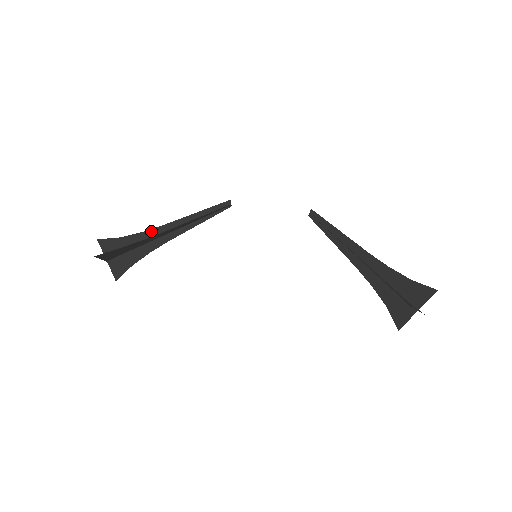
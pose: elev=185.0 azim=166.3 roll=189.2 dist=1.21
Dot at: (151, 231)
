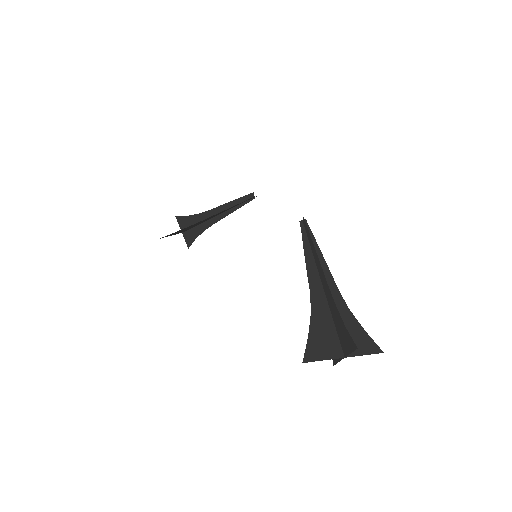
Dot at: (204, 213)
